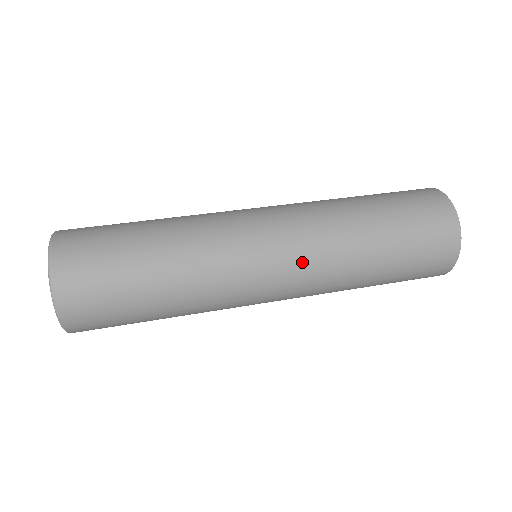
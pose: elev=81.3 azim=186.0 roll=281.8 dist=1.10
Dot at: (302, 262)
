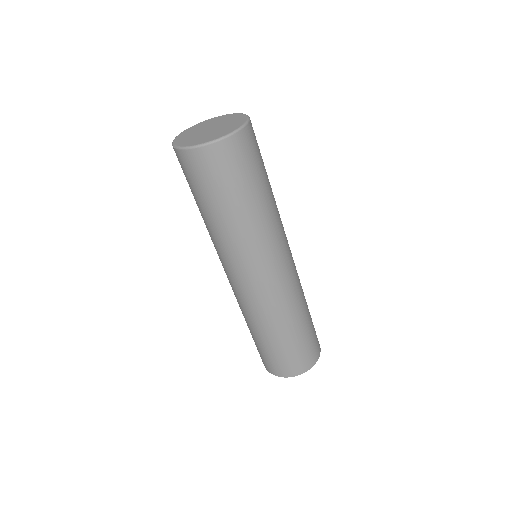
Dot at: (289, 281)
